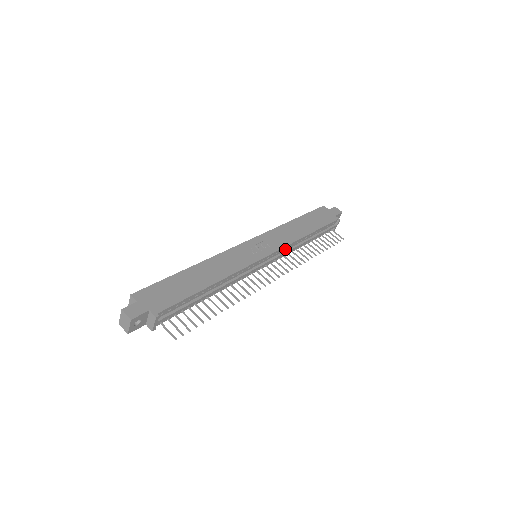
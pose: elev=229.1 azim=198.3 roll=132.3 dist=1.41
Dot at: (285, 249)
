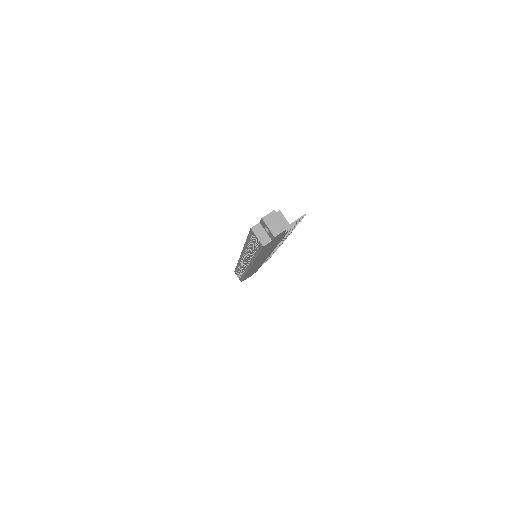
Dot at: occluded
